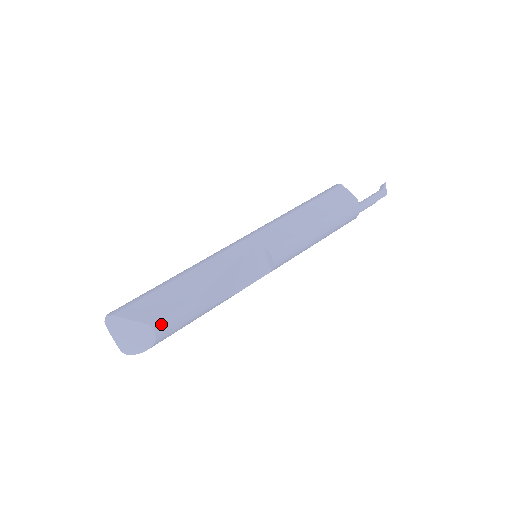
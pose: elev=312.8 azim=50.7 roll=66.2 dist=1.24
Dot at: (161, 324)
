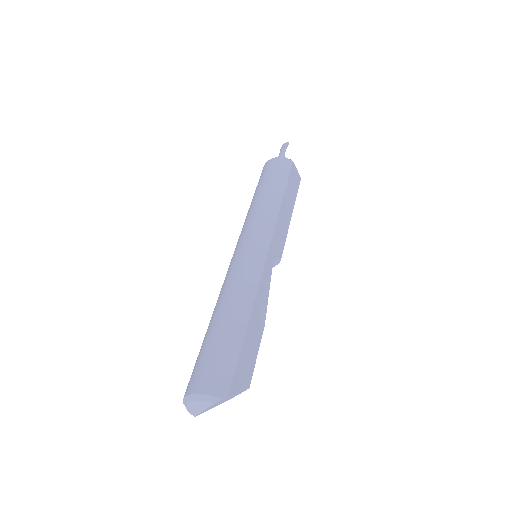
Dot at: (250, 379)
